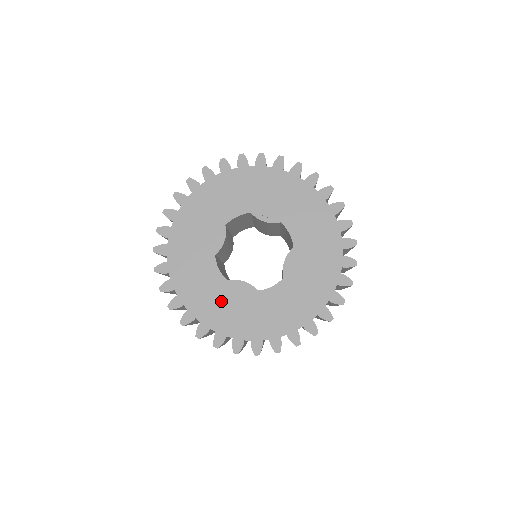
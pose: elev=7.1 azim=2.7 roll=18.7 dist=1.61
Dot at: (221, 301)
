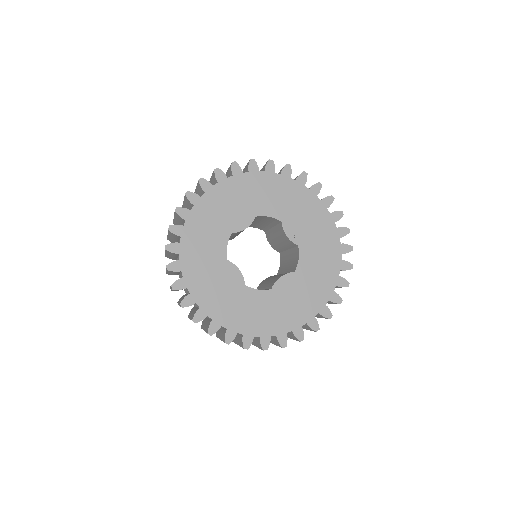
Dot at: (211, 272)
